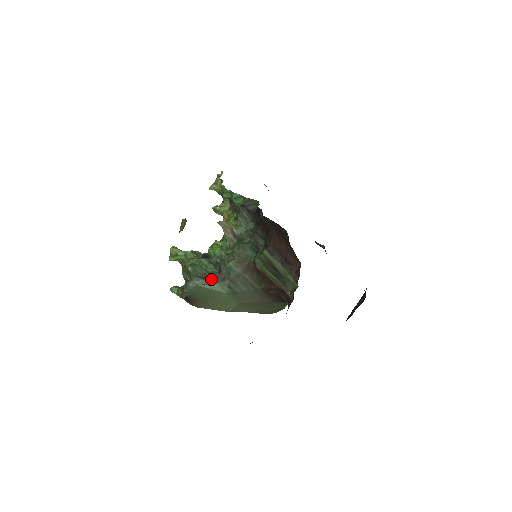
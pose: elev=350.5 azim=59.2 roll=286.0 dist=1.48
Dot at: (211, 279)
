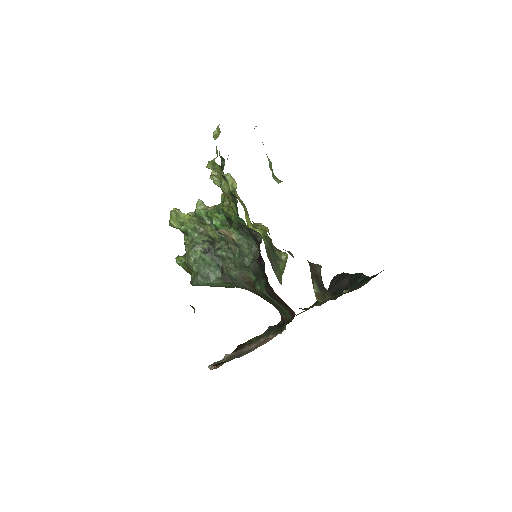
Dot at: (215, 281)
